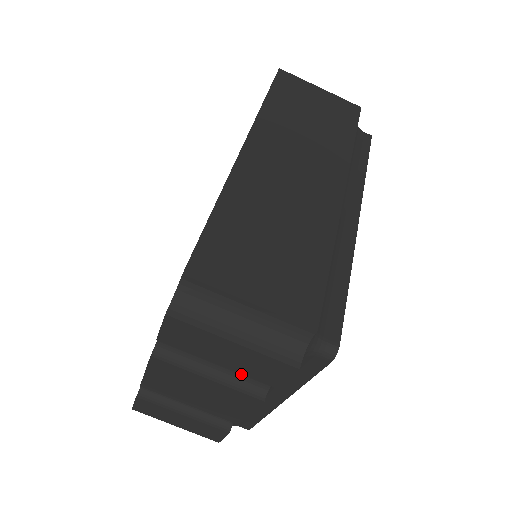
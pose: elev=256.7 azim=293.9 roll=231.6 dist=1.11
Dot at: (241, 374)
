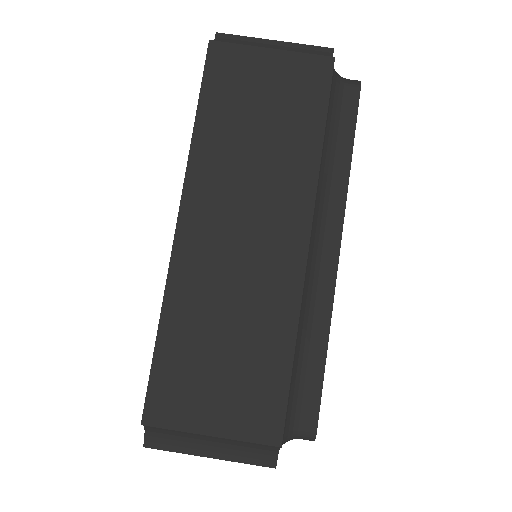
Dot at: occluded
